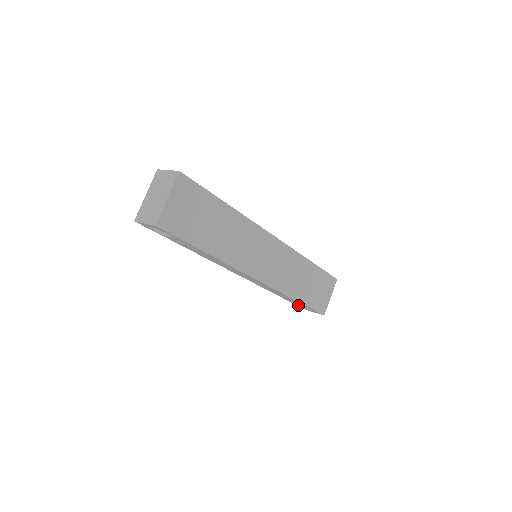
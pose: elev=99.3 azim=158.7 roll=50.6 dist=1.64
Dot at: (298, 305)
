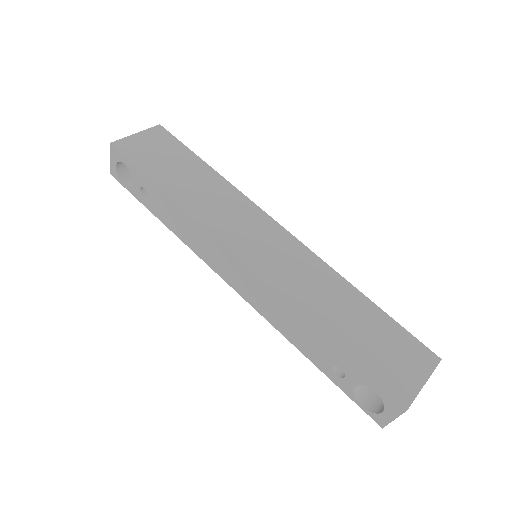
Dot at: (361, 405)
